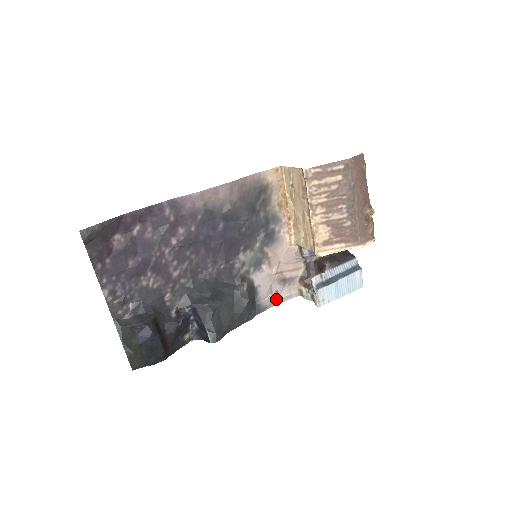
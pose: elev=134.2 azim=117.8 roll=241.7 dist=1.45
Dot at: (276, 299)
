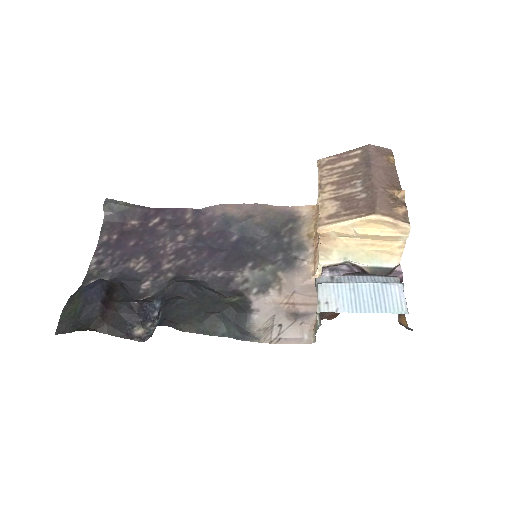
Dot at: (277, 335)
